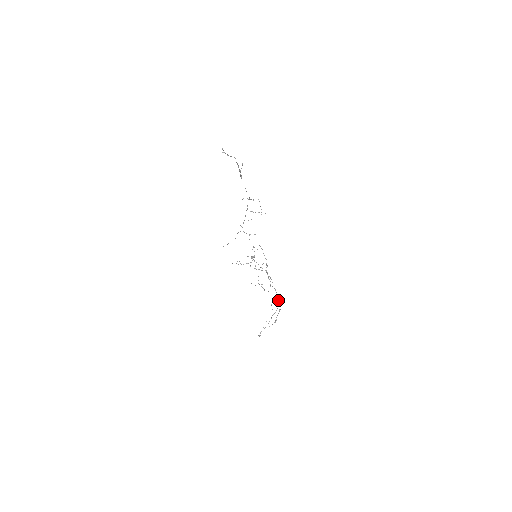
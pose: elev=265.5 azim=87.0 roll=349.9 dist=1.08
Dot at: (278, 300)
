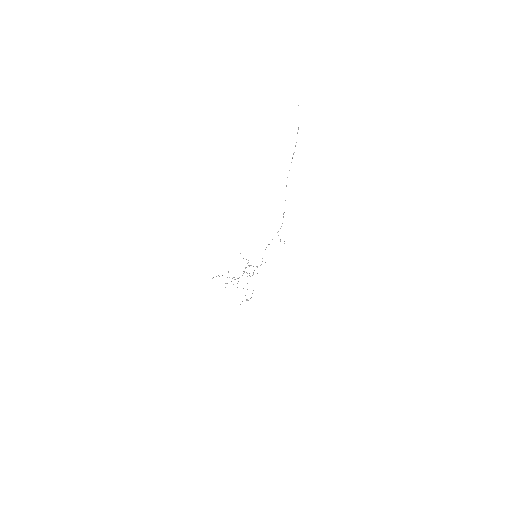
Dot at: (239, 277)
